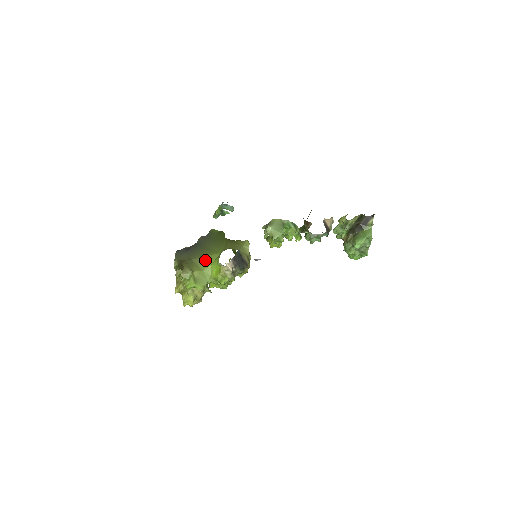
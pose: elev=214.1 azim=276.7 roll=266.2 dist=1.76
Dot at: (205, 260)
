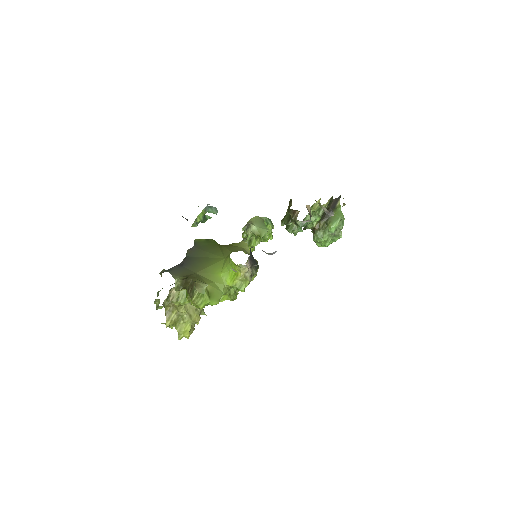
Dot at: (211, 270)
